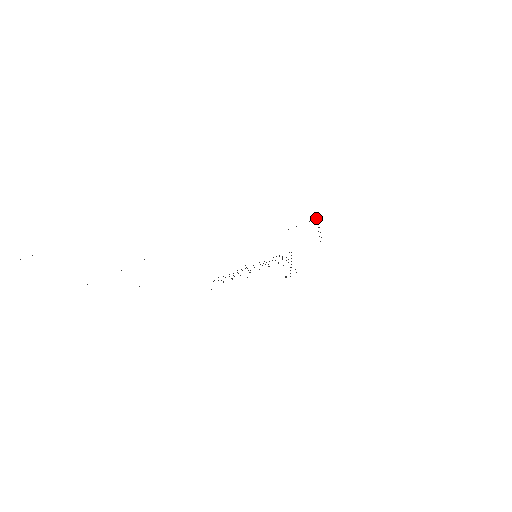
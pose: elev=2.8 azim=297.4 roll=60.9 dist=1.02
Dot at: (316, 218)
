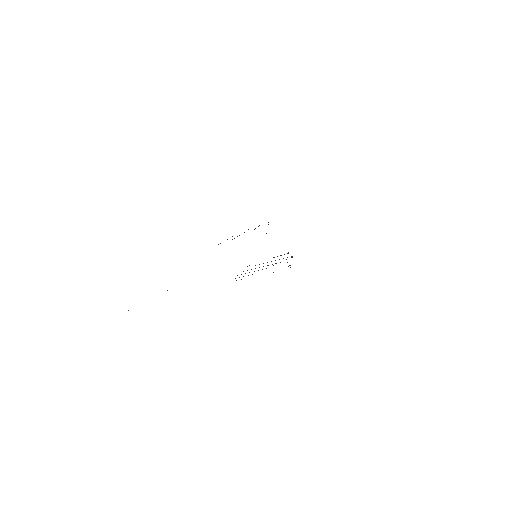
Dot at: (268, 222)
